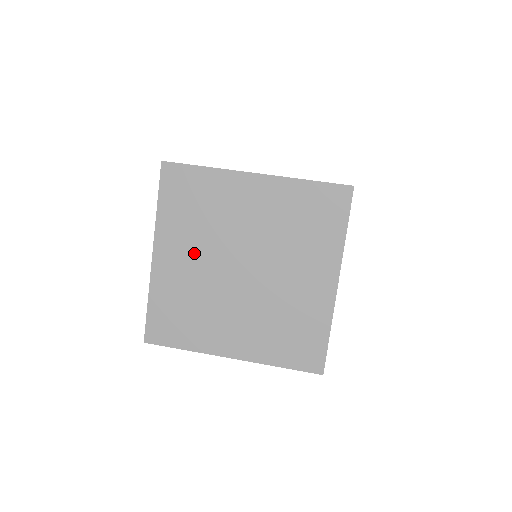
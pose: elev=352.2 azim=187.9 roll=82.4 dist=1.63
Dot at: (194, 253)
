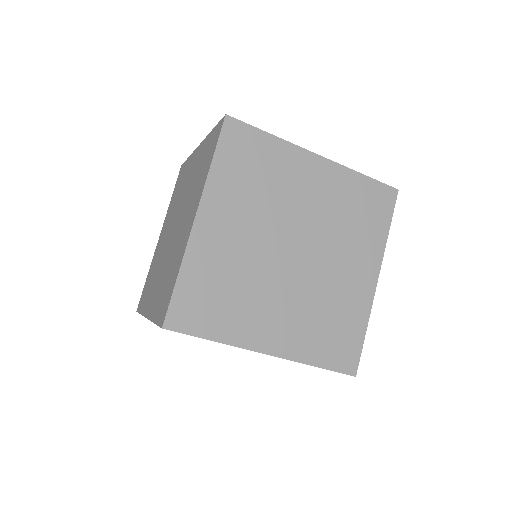
Dot at: (245, 224)
